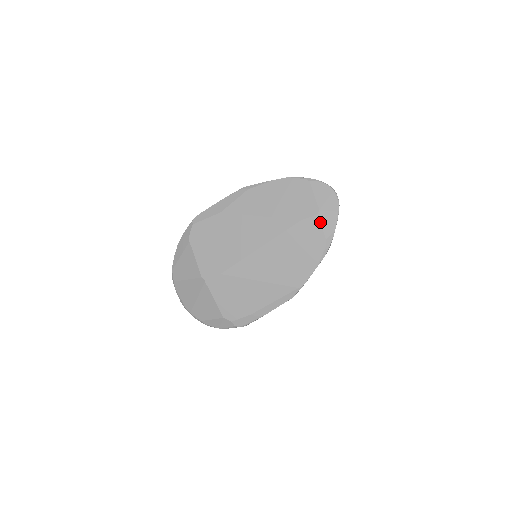
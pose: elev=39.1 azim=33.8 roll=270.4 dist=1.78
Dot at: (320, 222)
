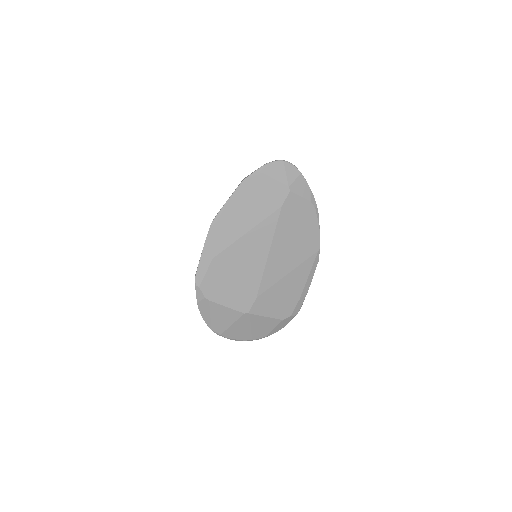
Dot at: (296, 194)
